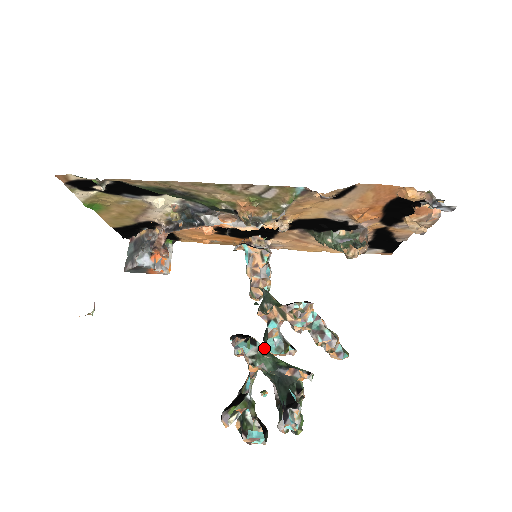
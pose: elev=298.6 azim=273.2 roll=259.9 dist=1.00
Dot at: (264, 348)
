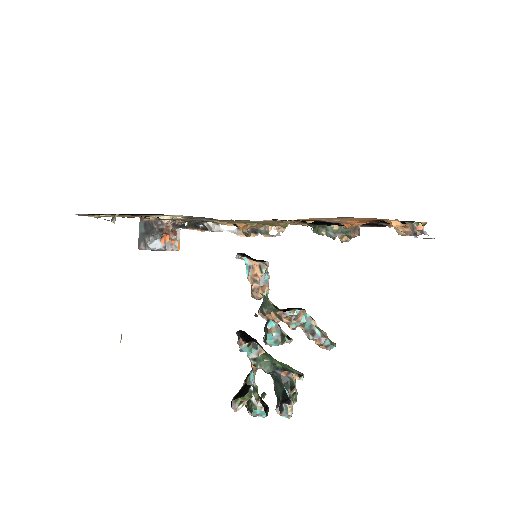
Dot at: (264, 351)
